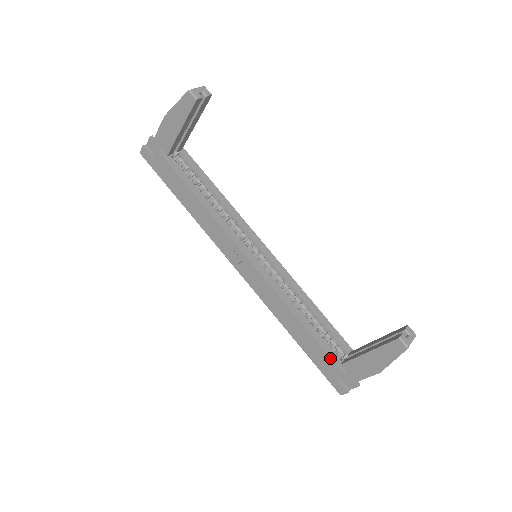
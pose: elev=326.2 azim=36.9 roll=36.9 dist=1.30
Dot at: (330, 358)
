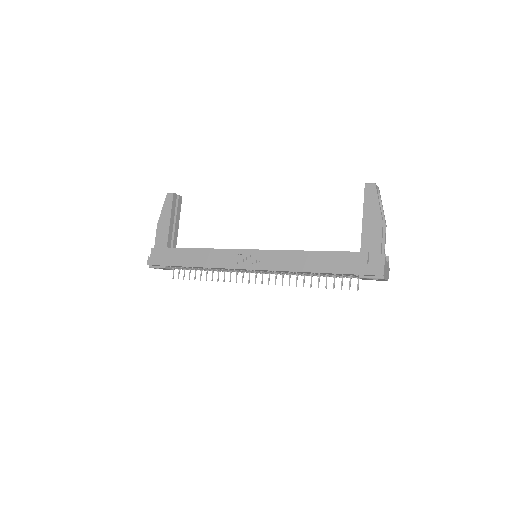
Dot at: (348, 252)
